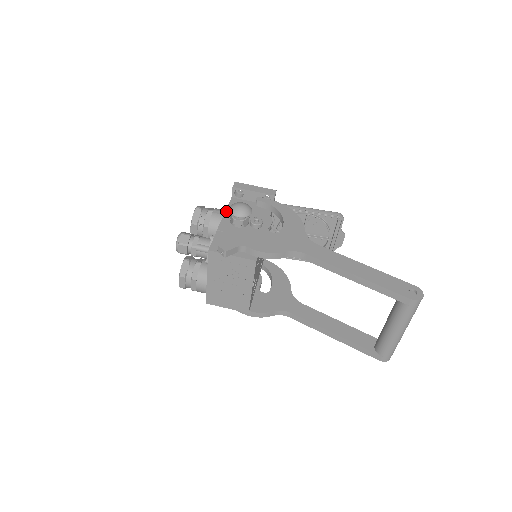
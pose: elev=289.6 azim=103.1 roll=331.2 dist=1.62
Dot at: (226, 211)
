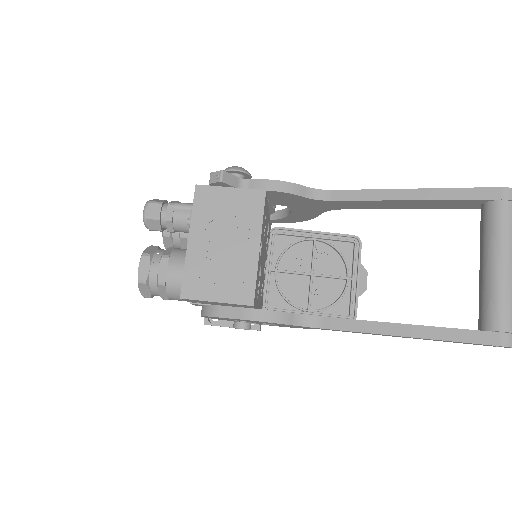
Dot at: occluded
